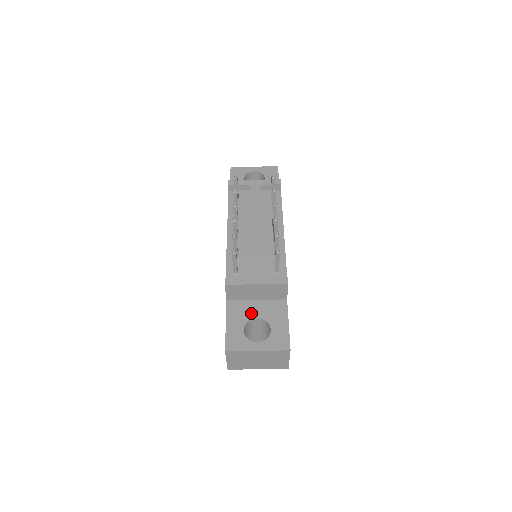
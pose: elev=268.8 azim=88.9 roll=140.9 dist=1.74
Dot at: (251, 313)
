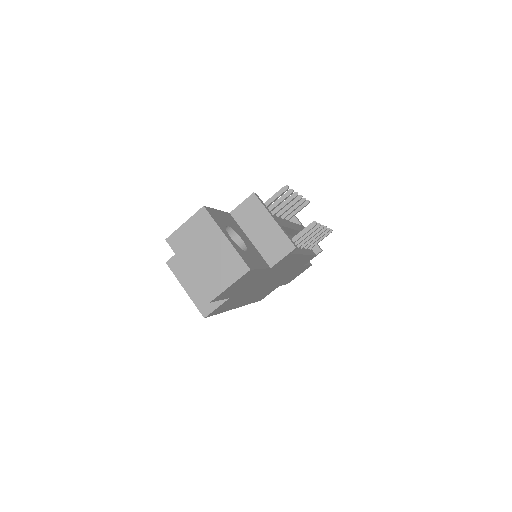
Dot at: (240, 234)
